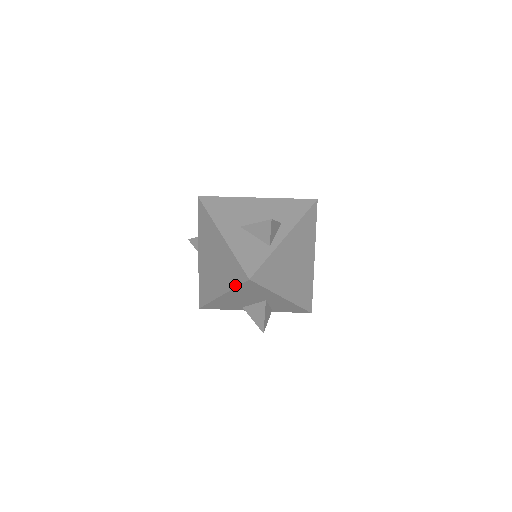
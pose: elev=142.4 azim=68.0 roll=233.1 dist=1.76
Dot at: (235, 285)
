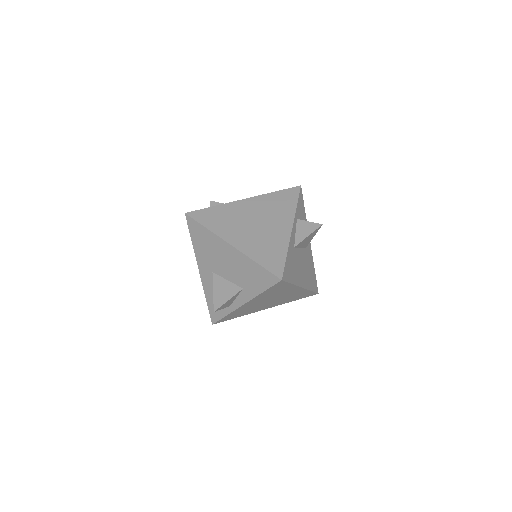
Dot at: occluded
